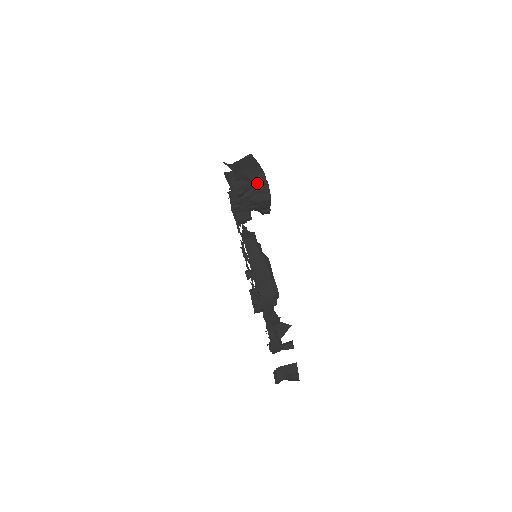
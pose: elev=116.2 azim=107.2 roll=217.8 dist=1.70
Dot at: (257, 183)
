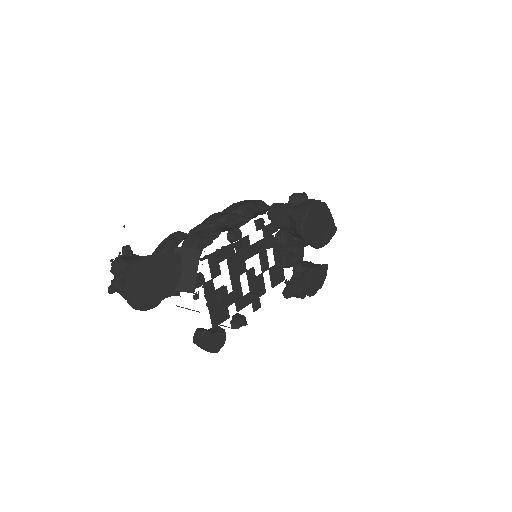
Dot at: occluded
